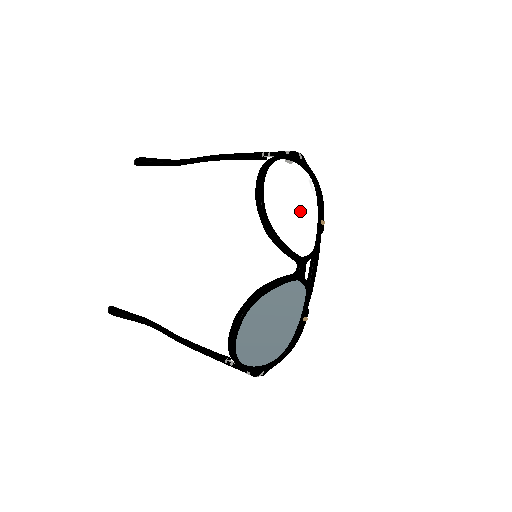
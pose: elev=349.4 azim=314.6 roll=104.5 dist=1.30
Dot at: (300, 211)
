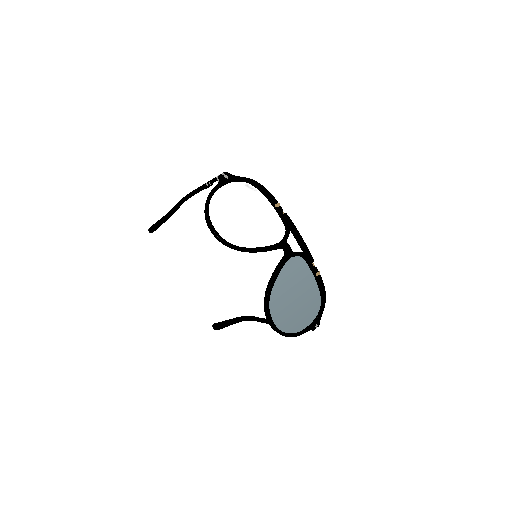
Dot at: (254, 215)
